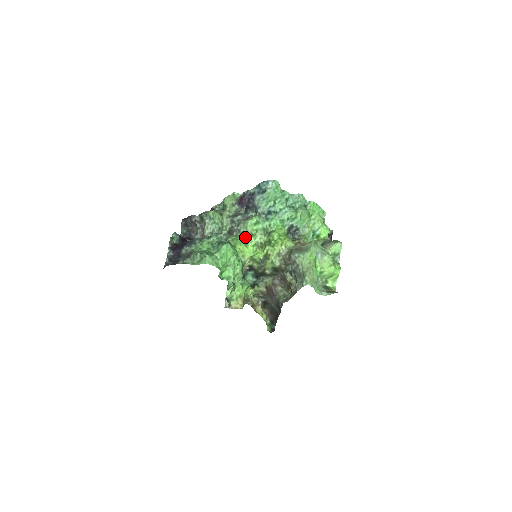
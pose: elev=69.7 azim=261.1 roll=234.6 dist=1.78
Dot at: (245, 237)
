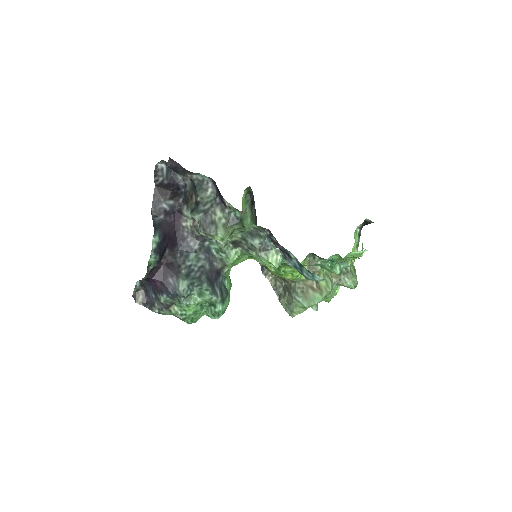
Dot at: (252, 256)
